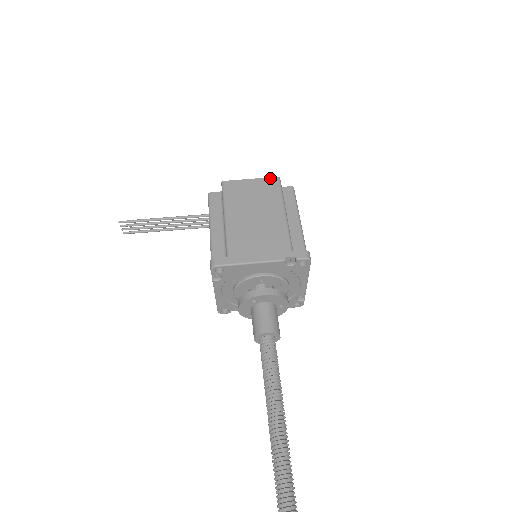
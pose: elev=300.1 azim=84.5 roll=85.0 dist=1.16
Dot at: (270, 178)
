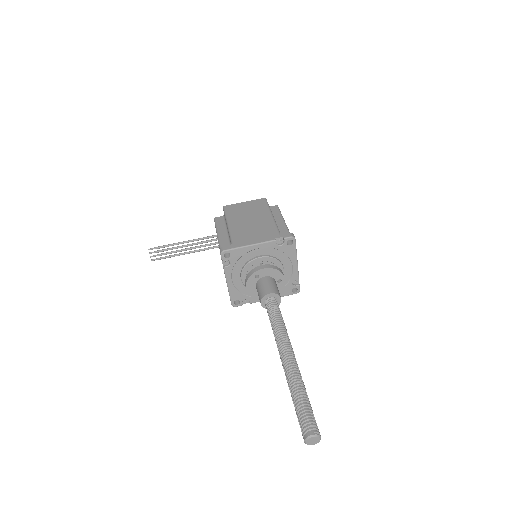
Dot at: (259, 199)
